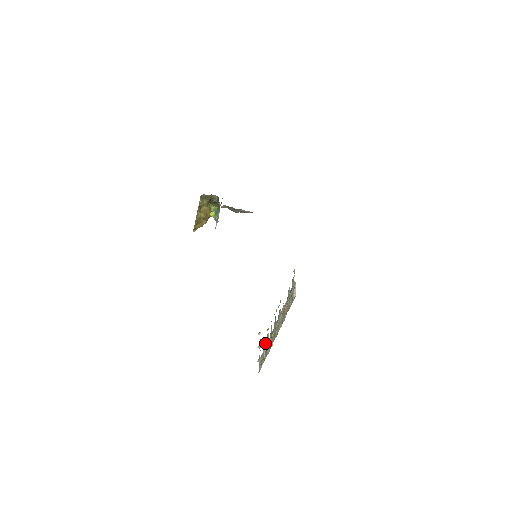
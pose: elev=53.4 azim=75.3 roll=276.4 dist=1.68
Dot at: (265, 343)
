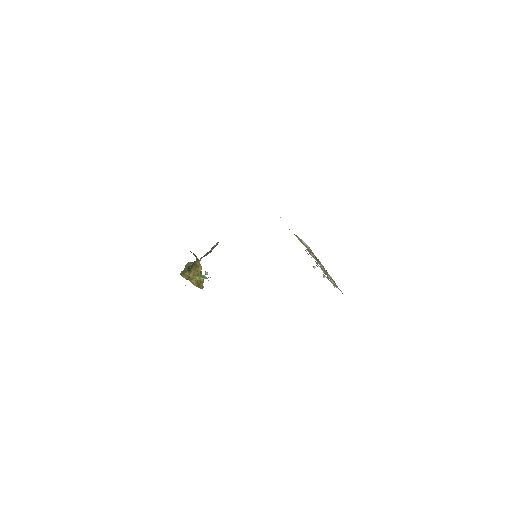
Dot at: occluded
